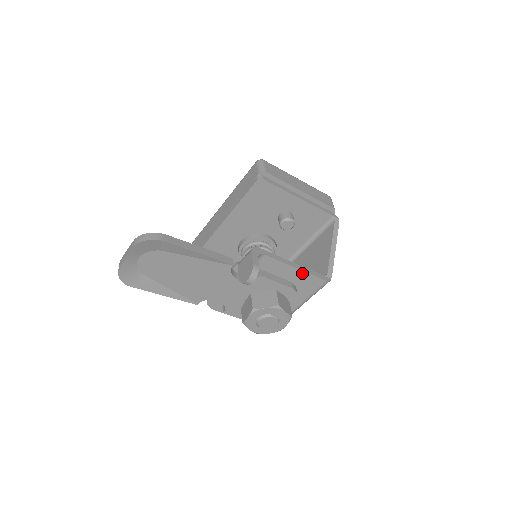
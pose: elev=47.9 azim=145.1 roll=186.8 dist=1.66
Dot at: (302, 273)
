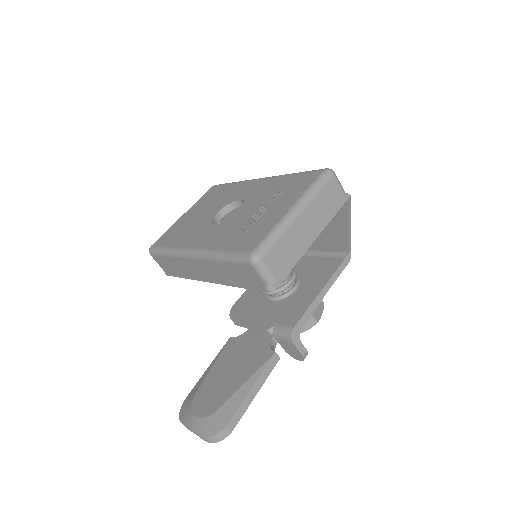
Dot at: (329, 285)
